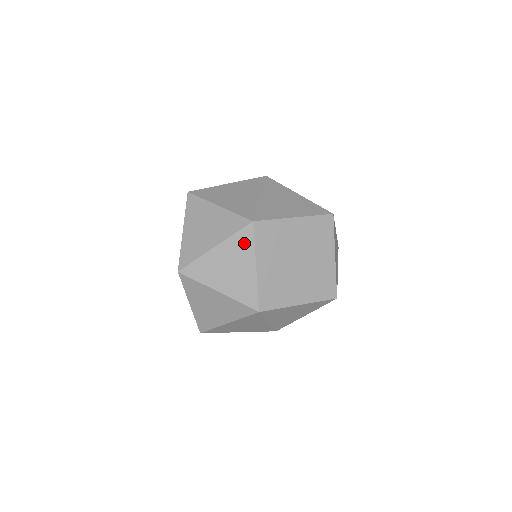
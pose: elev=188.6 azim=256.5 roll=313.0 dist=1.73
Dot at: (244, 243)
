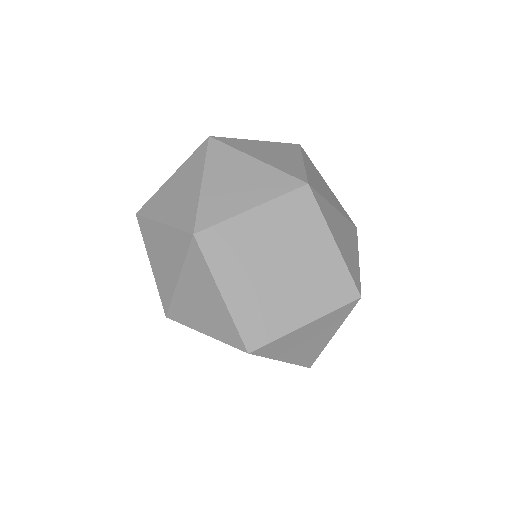
Dot at: occluded
